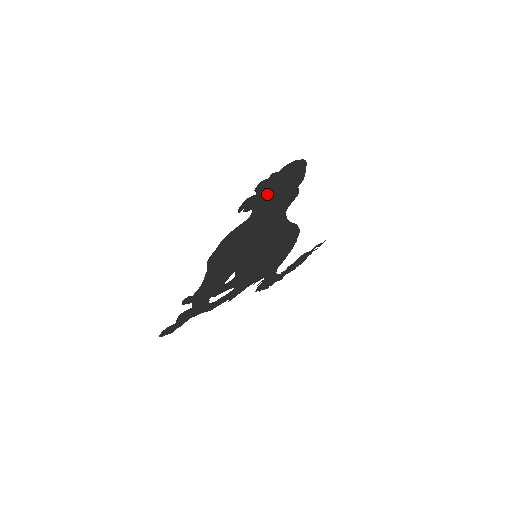
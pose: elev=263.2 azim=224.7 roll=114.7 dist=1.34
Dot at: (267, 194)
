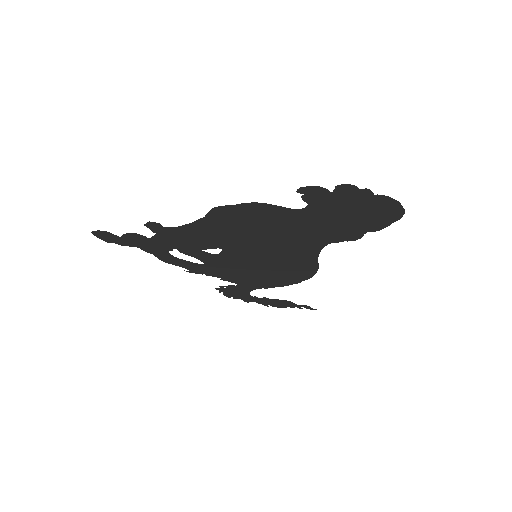
Dot at: (338, 205)
